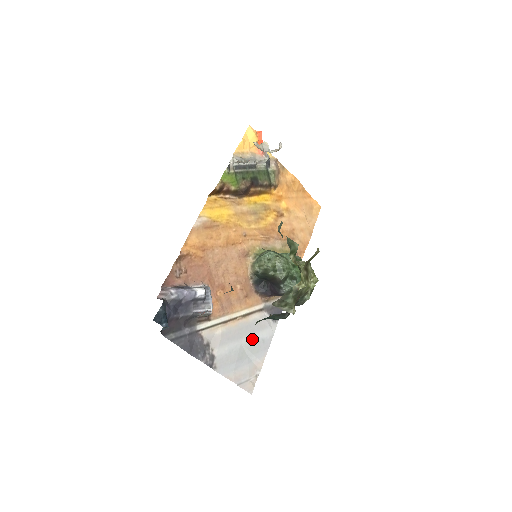
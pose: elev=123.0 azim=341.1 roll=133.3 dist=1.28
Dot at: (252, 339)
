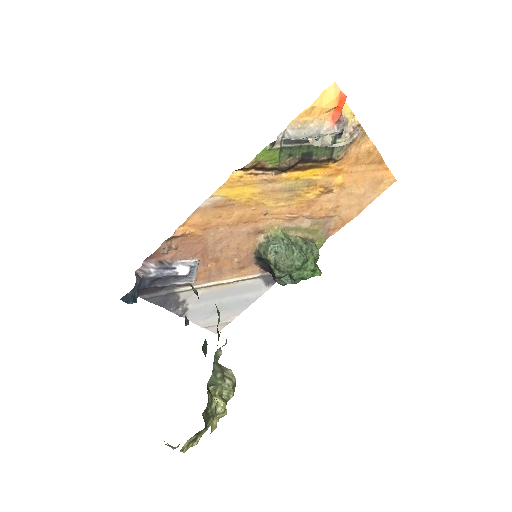
Dot at: (234, 298)
